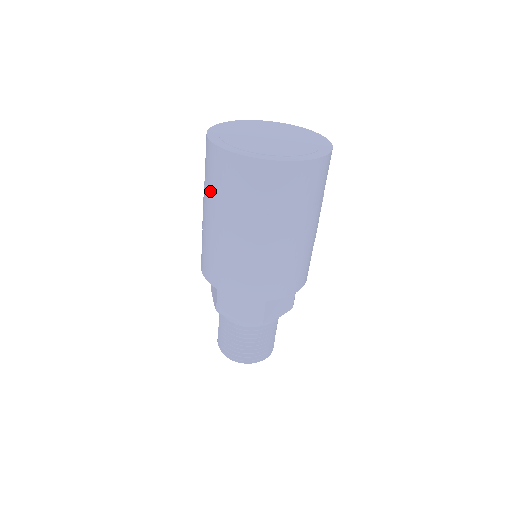
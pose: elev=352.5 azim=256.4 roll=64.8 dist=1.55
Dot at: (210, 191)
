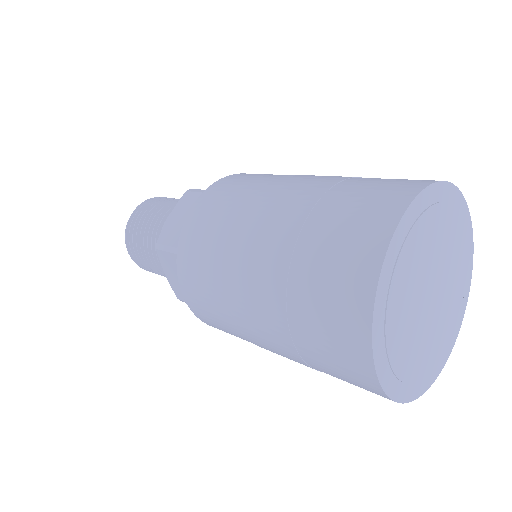
Dot at: (307, 361)
